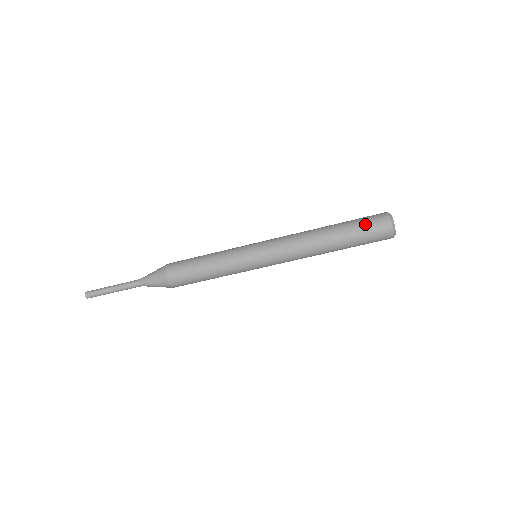
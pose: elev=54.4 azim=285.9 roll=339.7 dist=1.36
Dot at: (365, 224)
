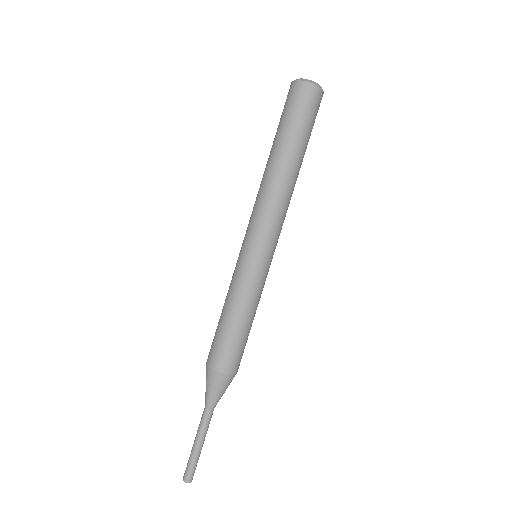
Dot at: (287, 111)
